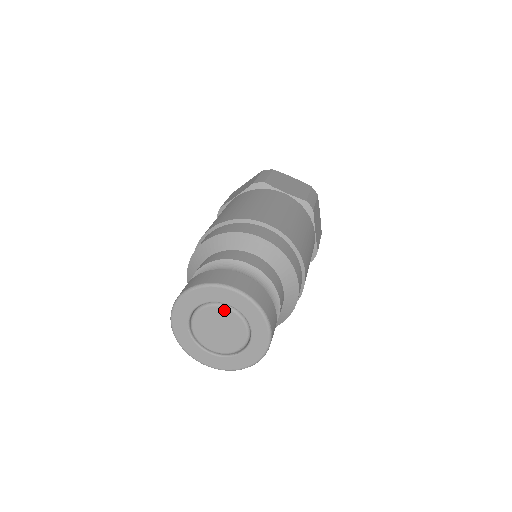
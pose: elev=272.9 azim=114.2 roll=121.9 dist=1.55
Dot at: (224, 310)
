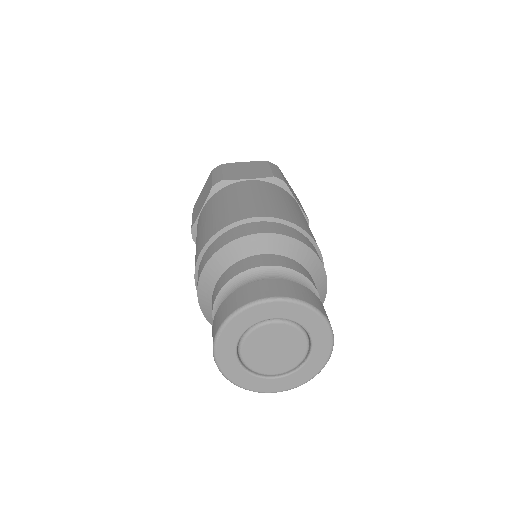
Dot at: (270, 327)
